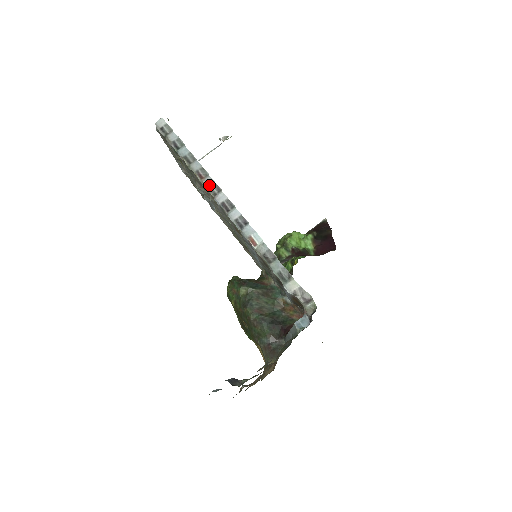
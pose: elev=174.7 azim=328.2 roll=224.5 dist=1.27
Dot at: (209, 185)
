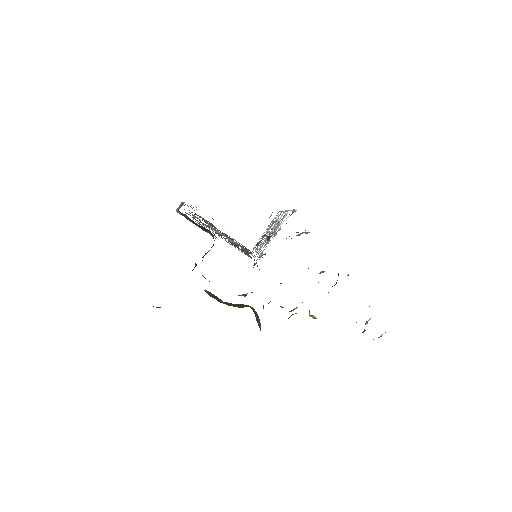
Dot at: occluded
